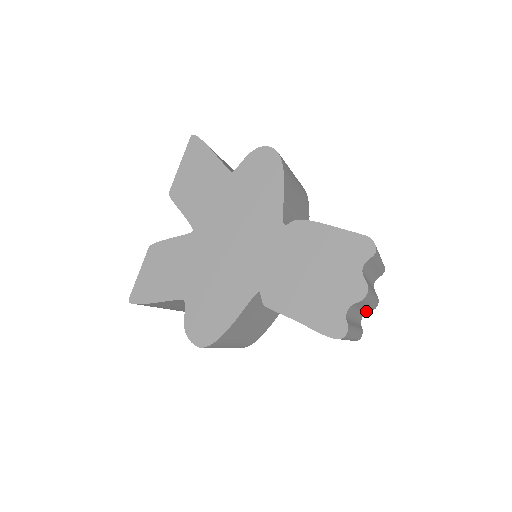
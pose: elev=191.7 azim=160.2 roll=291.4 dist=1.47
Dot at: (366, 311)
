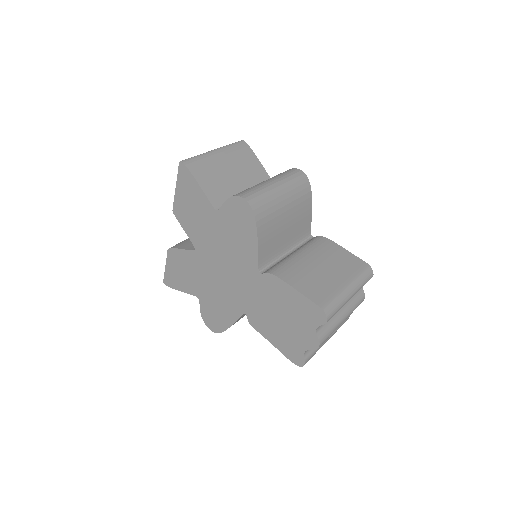
Dot at: occluded
